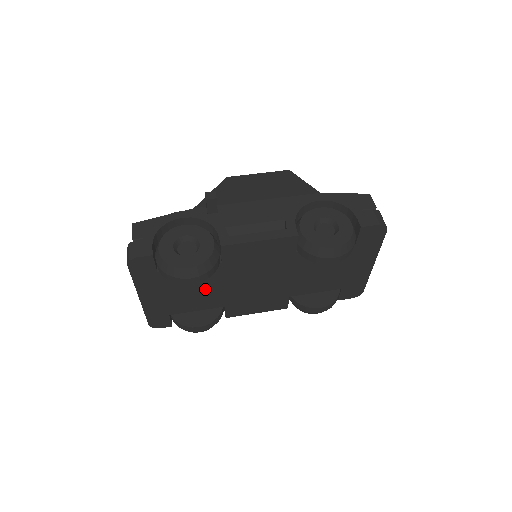
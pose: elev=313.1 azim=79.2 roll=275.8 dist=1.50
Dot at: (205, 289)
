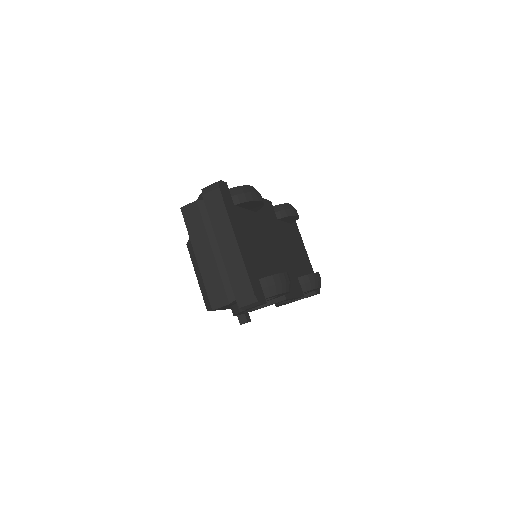
Dot at: (261, 245)
